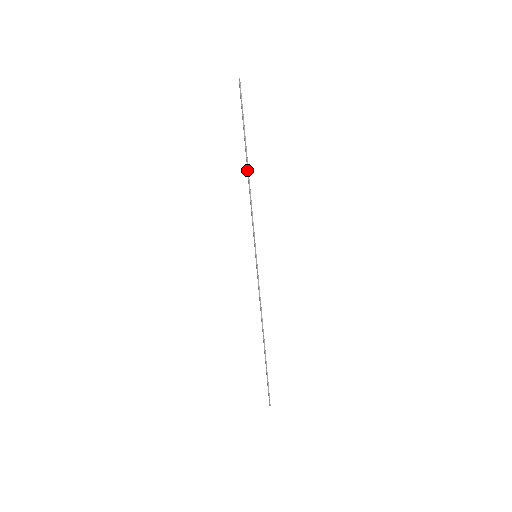
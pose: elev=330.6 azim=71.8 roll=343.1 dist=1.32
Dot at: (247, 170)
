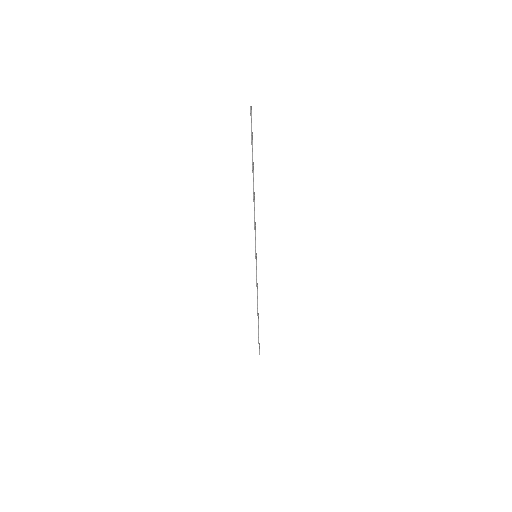
Dot at: (253, 189)
